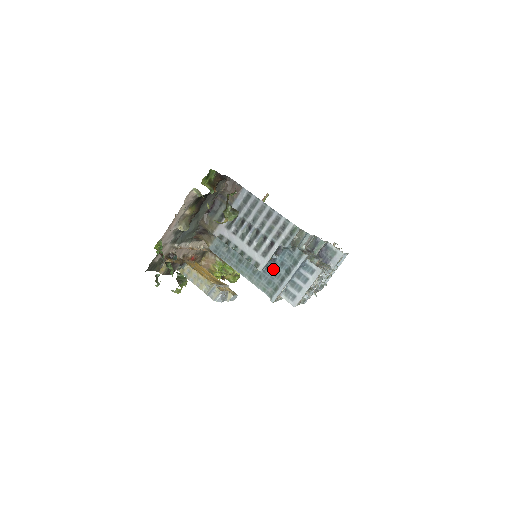
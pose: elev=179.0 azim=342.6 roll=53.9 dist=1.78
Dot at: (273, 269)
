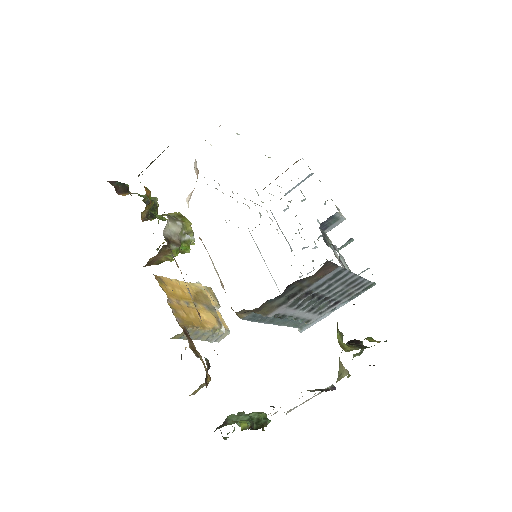
Dot at: occluded
